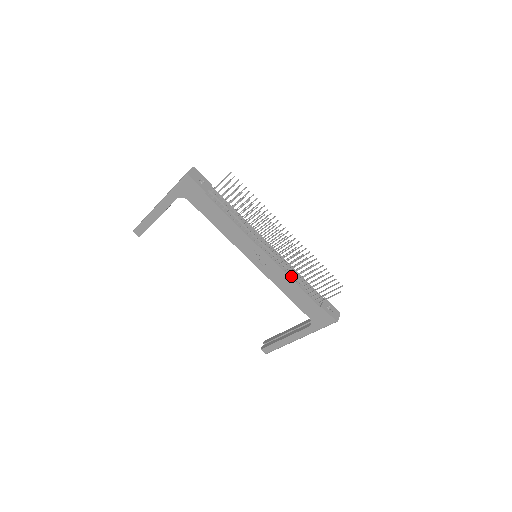
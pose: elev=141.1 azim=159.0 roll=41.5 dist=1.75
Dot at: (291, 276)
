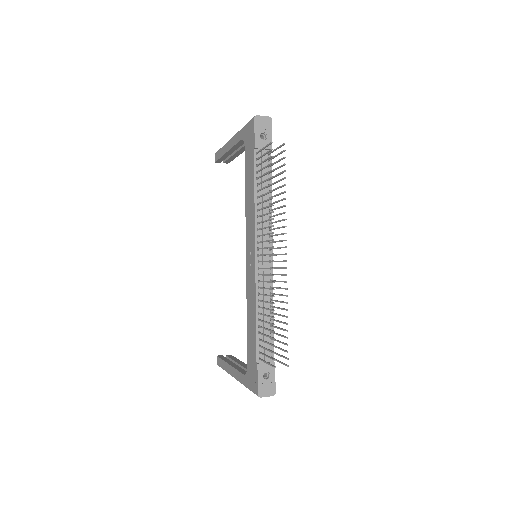
Dot at: (259, 304)
